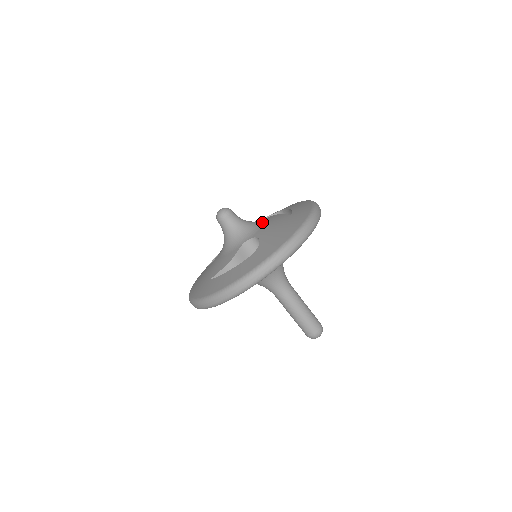
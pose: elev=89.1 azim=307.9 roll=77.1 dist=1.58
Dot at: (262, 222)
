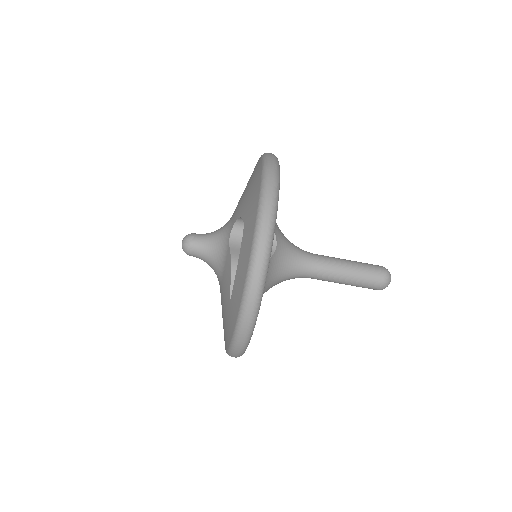
Dot at: occluded
